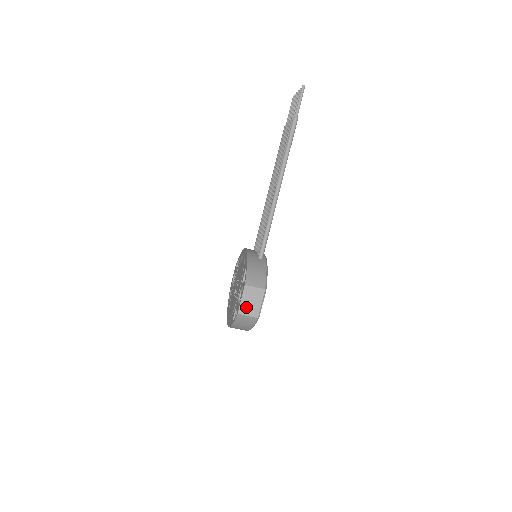
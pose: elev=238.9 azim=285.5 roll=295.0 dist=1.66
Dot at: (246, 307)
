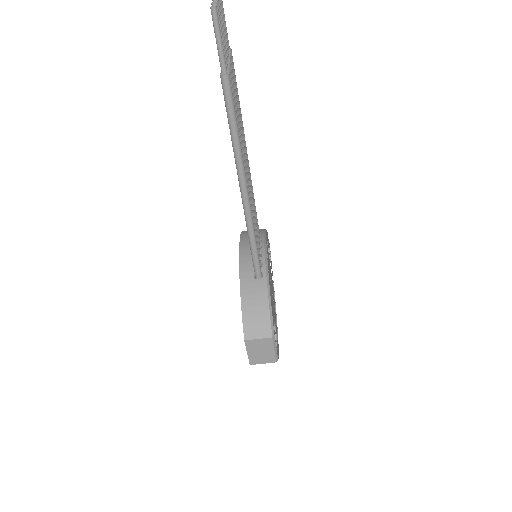
Dot at: (257, 357)
